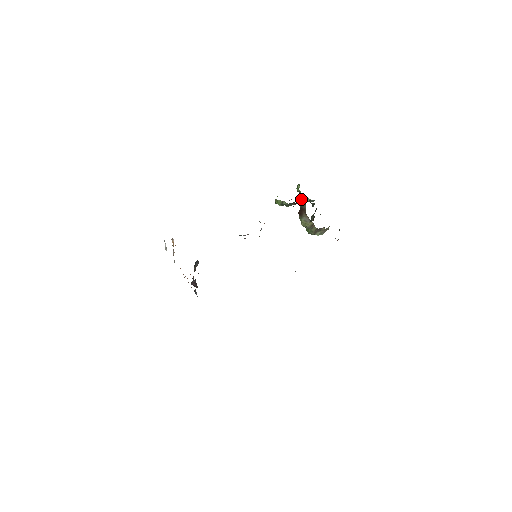
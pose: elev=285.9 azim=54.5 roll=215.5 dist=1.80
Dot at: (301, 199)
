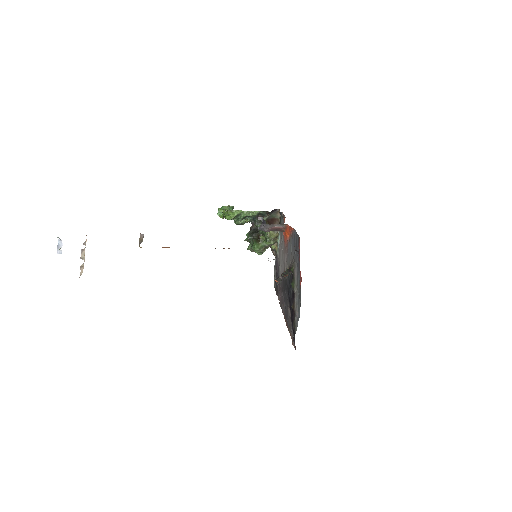
Dot at: occluded
